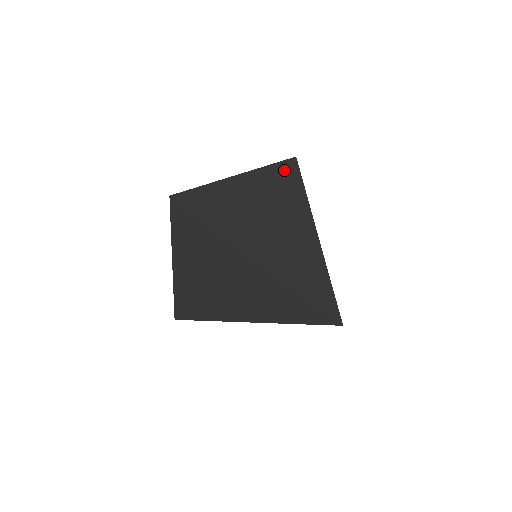
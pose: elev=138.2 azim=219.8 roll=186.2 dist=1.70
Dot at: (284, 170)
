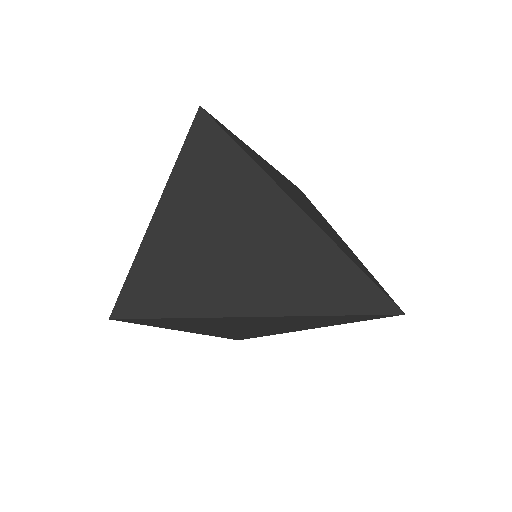
Dot at: (199, 146)
